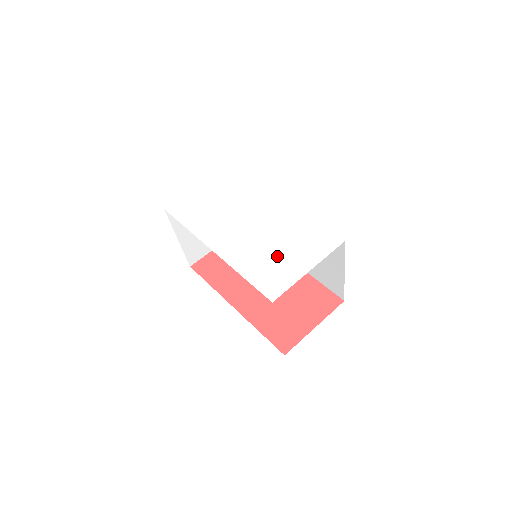
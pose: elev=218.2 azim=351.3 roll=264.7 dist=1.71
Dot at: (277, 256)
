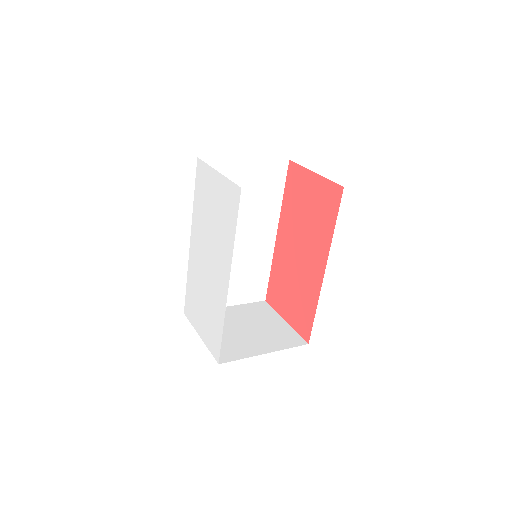
Dot at: (199, 304)
